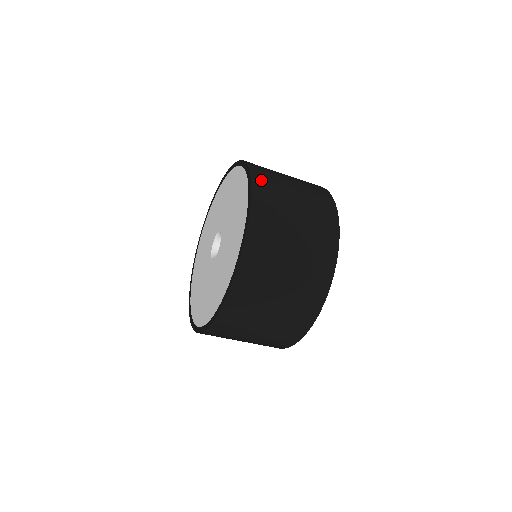
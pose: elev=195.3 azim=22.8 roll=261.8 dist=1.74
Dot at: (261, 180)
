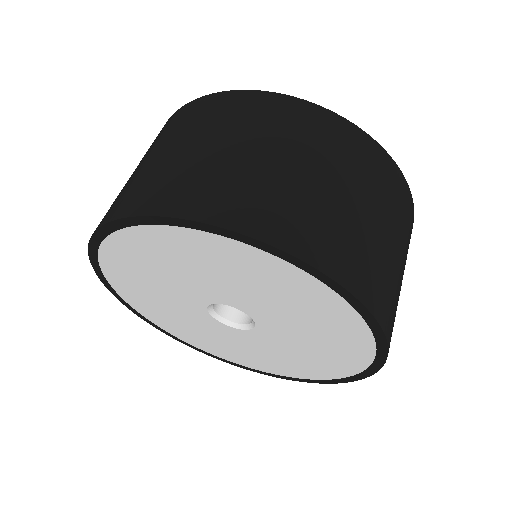
Dot at: (375, 294)
